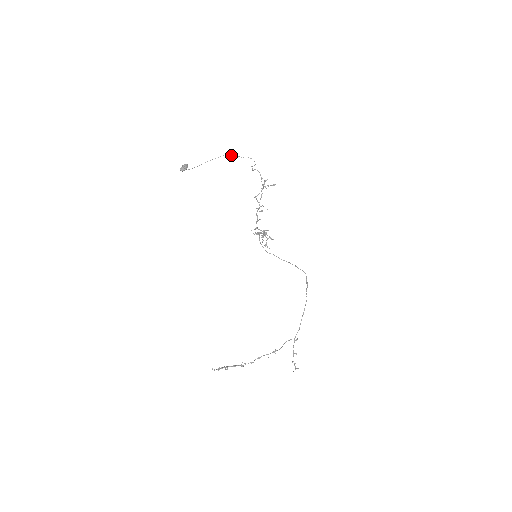
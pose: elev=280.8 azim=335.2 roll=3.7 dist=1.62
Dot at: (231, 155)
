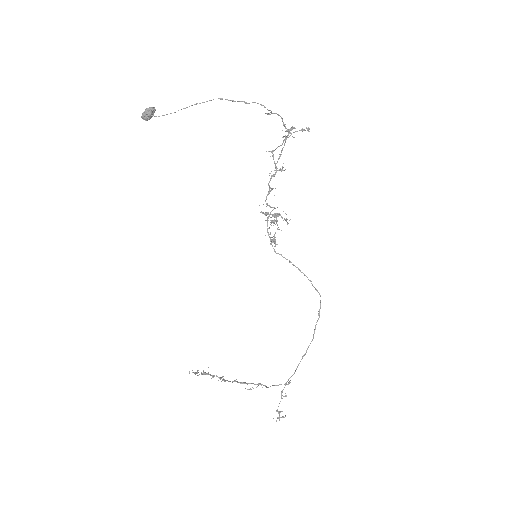
Dot at: (227, 99)
